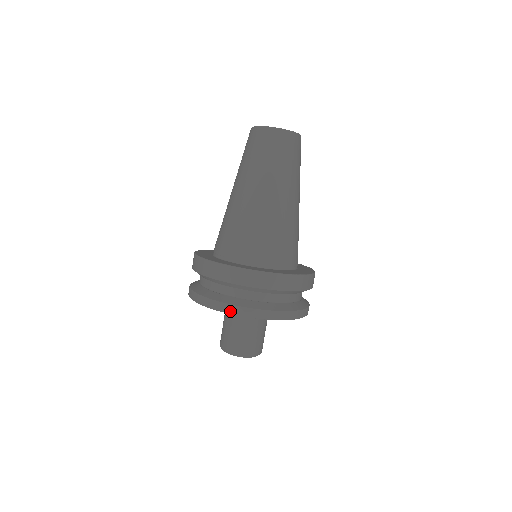
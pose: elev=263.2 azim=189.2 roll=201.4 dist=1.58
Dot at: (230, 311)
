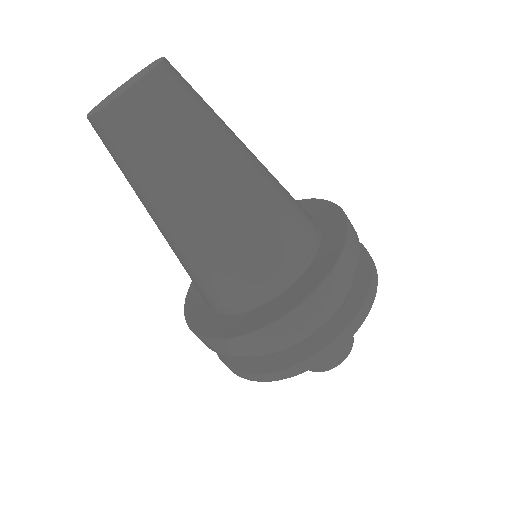
Dot at: (309, 367)
